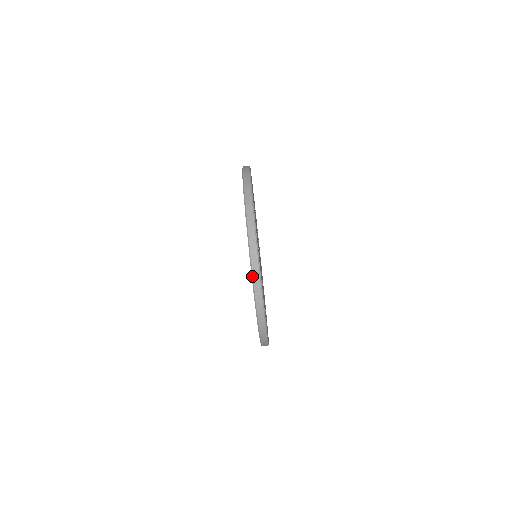
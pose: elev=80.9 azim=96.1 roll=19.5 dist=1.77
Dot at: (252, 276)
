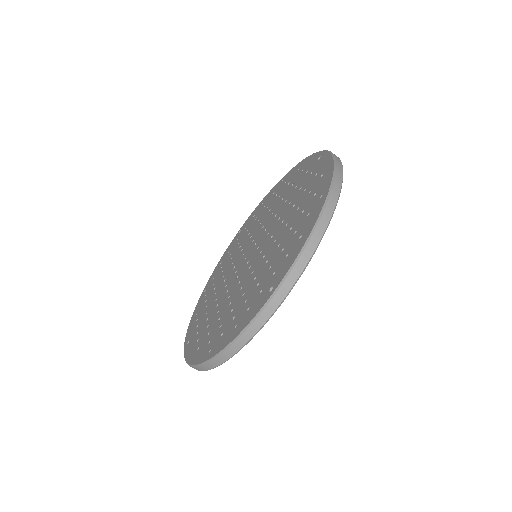
Dot at: (303, 249)
